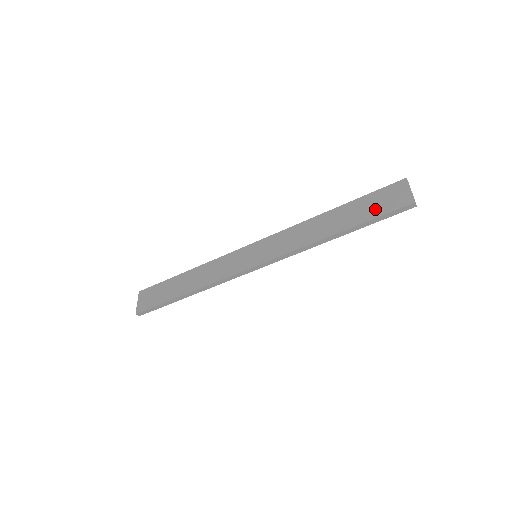
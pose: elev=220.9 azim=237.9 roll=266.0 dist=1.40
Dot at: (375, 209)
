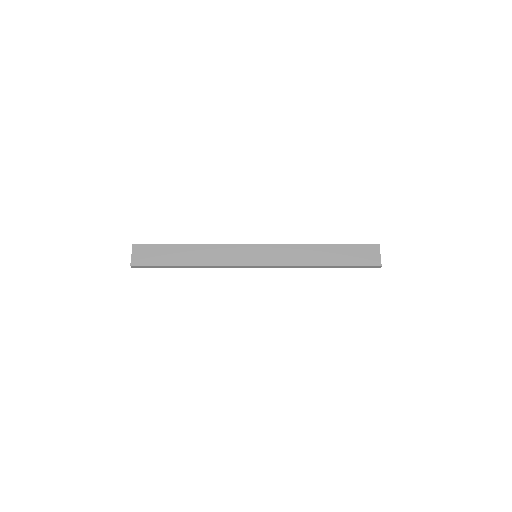
Dot at: (355, 259)
